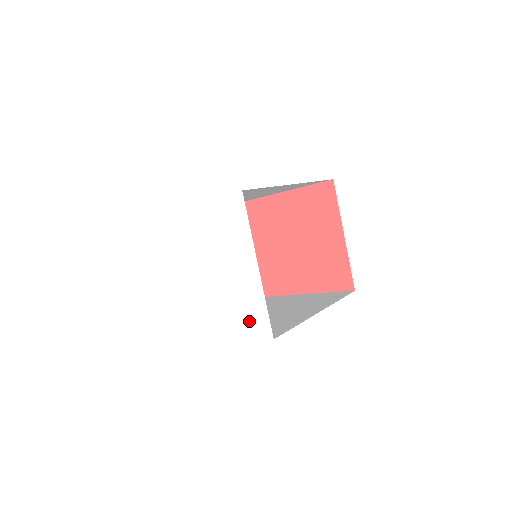
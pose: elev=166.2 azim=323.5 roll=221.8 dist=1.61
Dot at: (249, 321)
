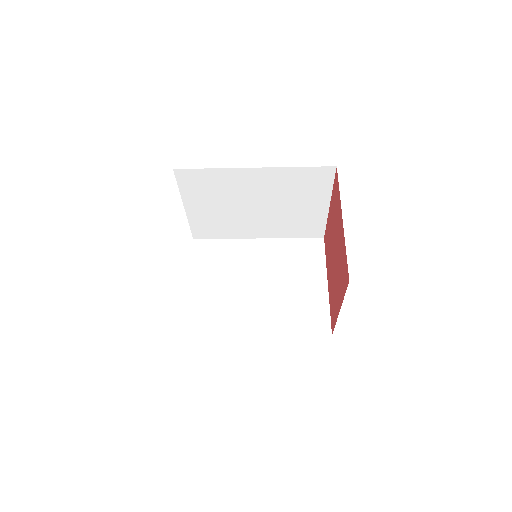
Dot at: occluded
